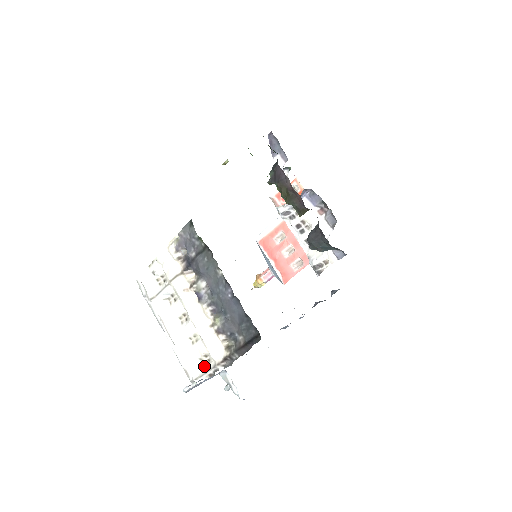
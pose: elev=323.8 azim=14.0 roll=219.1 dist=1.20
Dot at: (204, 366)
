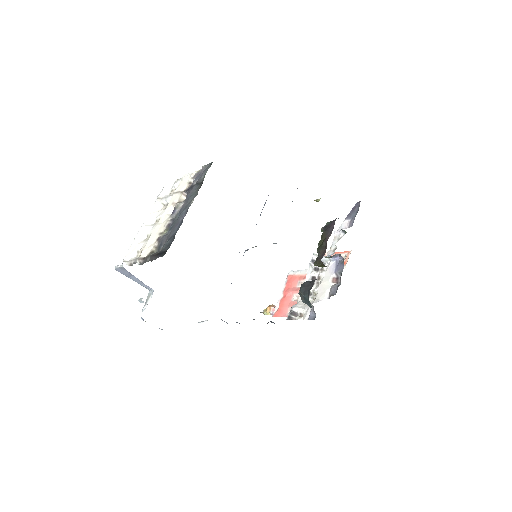
Dot at: (135, 257)
